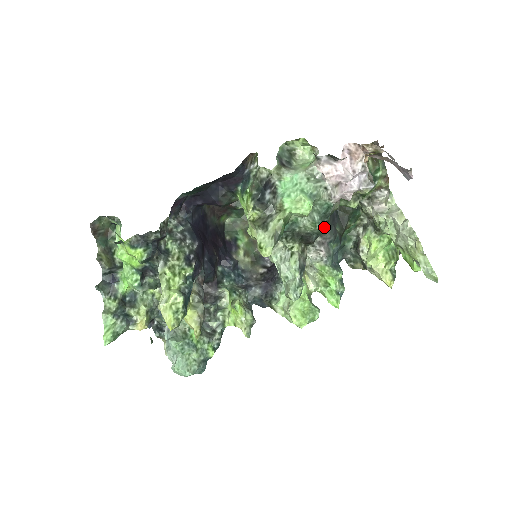
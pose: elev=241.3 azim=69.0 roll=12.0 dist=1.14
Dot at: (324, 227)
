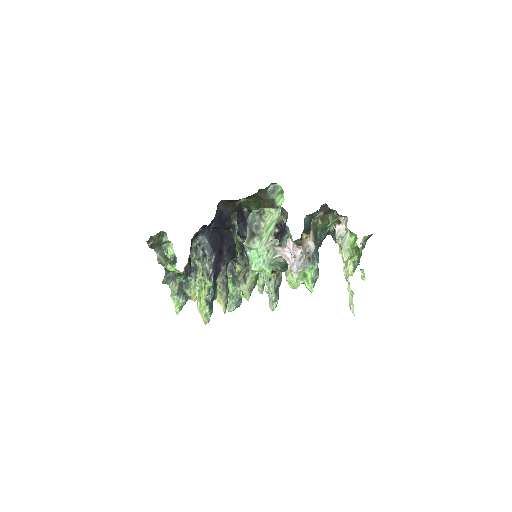
Dot at: (287, 269)
